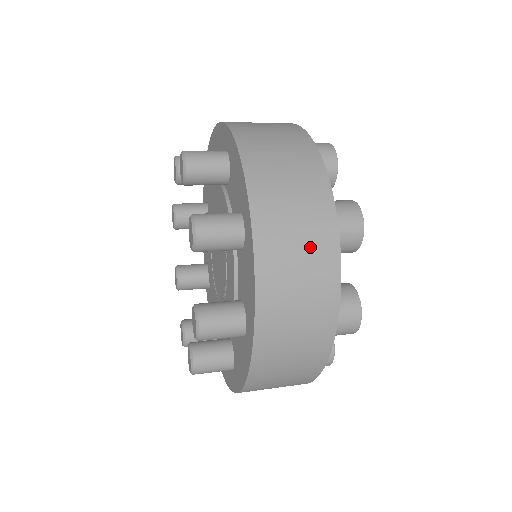
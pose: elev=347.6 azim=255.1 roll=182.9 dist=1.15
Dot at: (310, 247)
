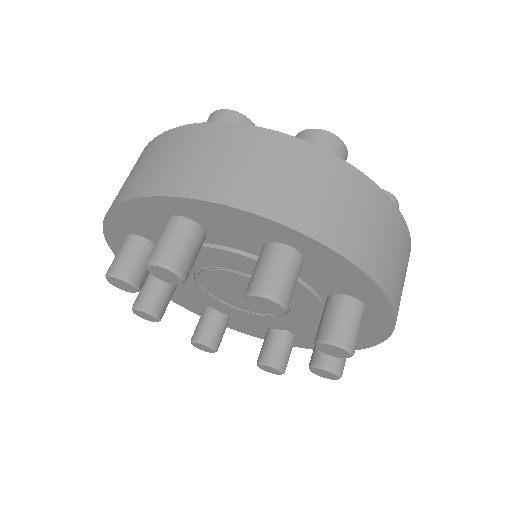
Dot at: (352, 198)
